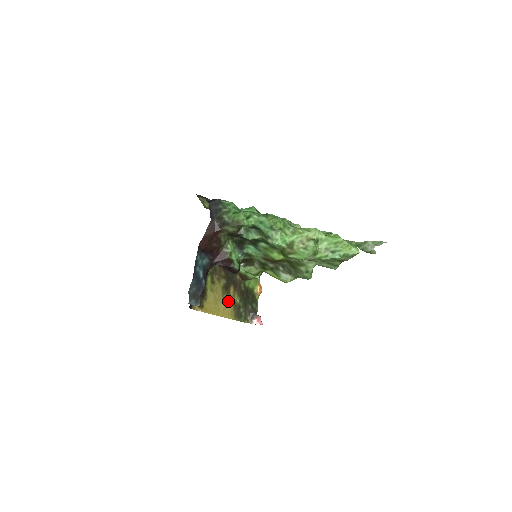
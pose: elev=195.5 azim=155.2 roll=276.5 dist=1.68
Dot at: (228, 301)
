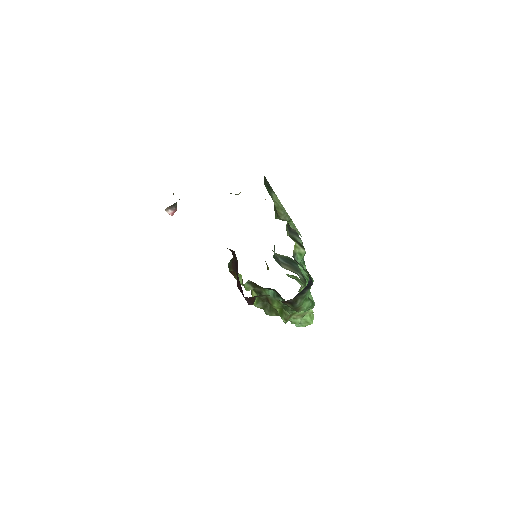
Dot at: occluded
